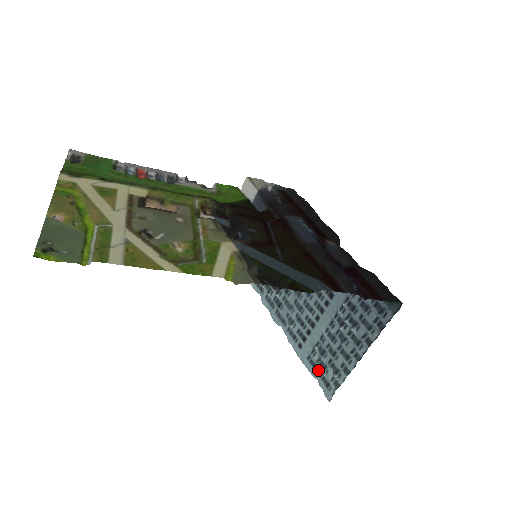
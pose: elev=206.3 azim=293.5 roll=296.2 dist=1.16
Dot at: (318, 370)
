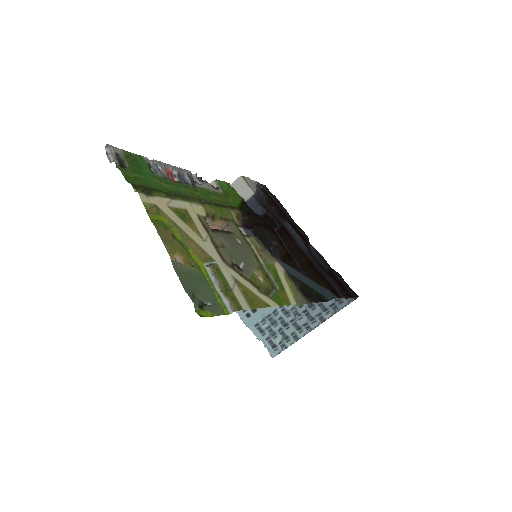
Dot at: (266, 335)
